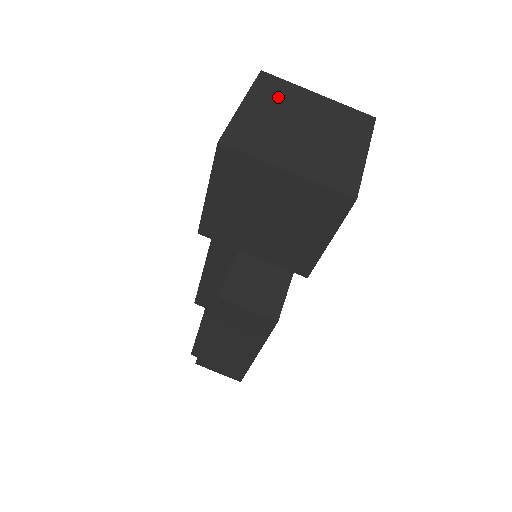
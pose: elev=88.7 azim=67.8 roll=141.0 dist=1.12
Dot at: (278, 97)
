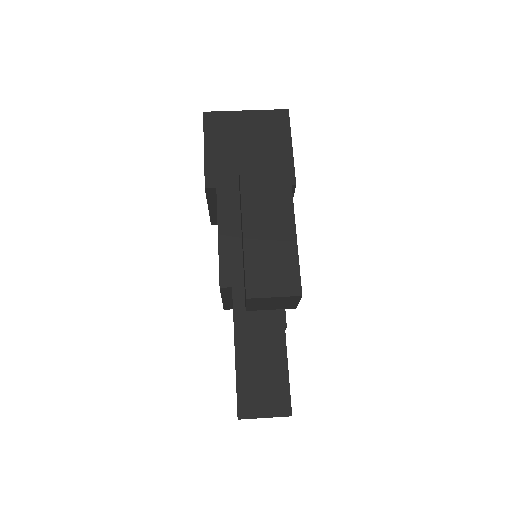
Dot at: occluded
